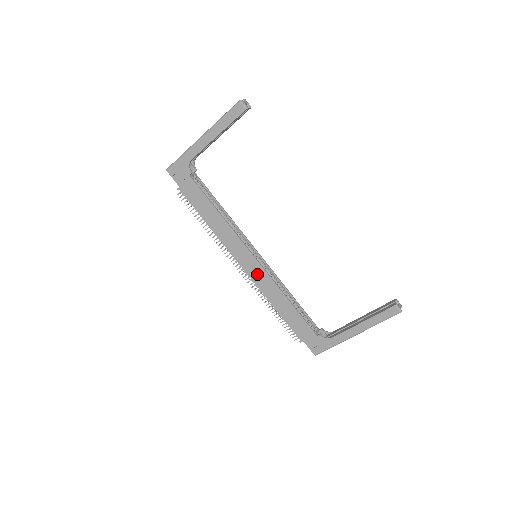
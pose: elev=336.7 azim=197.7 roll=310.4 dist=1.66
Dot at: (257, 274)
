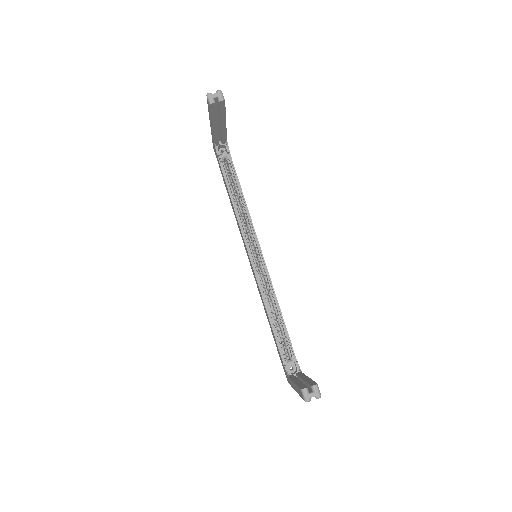
Dot at: occluded
